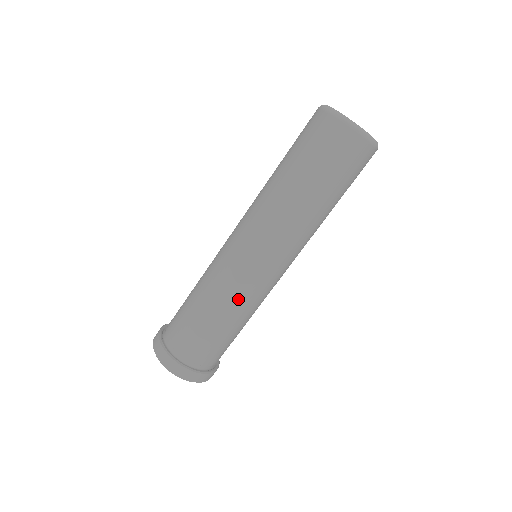
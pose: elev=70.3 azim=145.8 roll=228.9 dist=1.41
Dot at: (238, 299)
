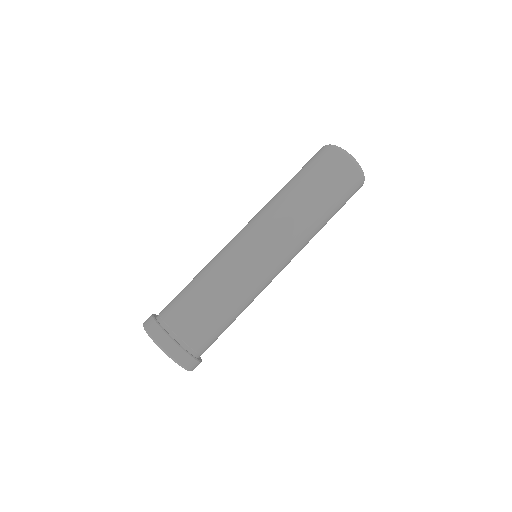
Dot at: (251, 294)
